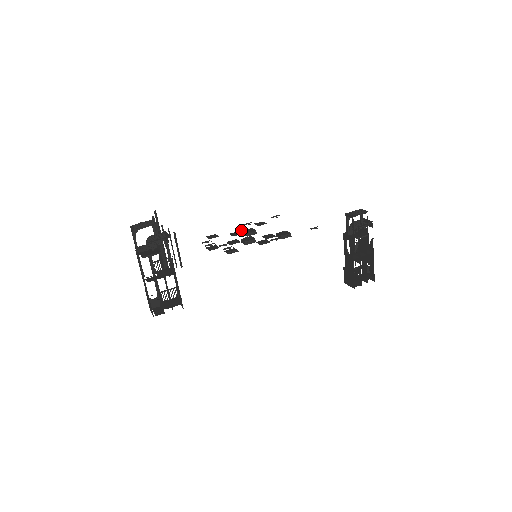
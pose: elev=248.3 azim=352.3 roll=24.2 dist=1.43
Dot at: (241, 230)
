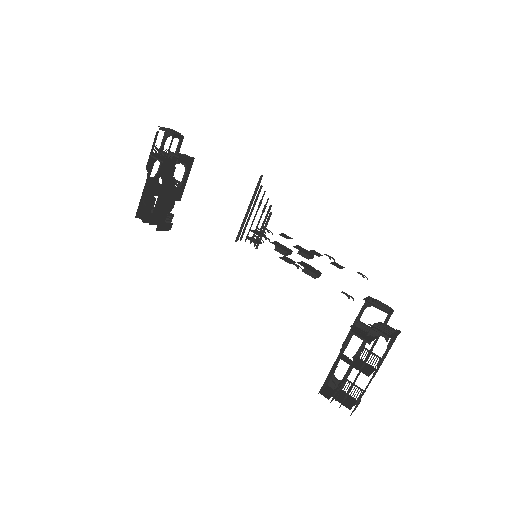
Dot at: occluded
